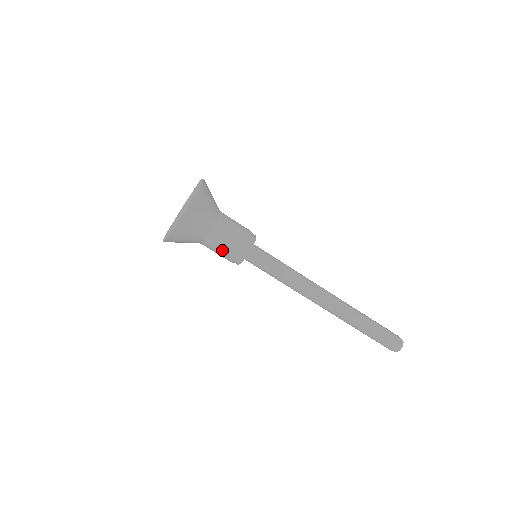
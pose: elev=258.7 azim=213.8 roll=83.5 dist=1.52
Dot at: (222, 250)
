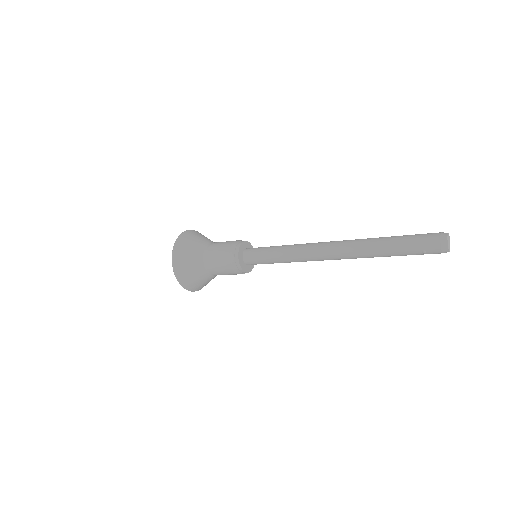
Dot at: occluded
